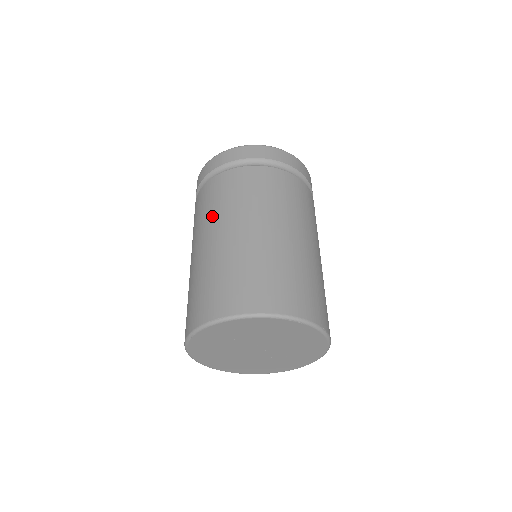
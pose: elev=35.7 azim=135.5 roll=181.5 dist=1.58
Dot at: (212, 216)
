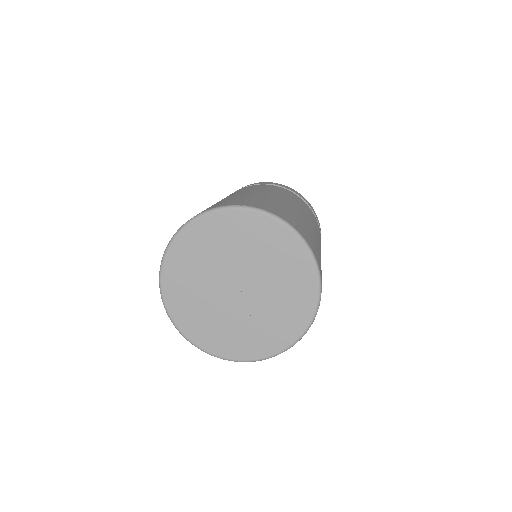
Dot at: (255, 189)
